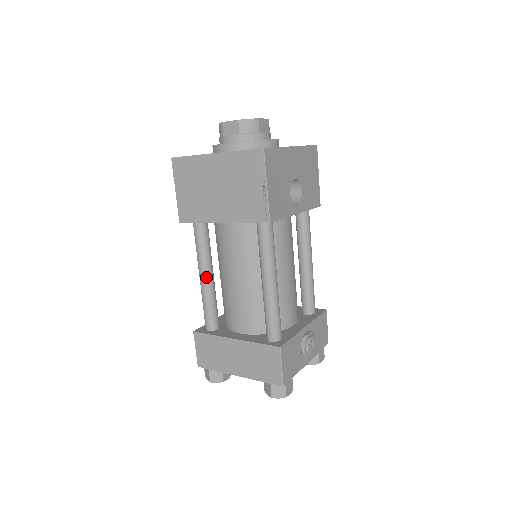
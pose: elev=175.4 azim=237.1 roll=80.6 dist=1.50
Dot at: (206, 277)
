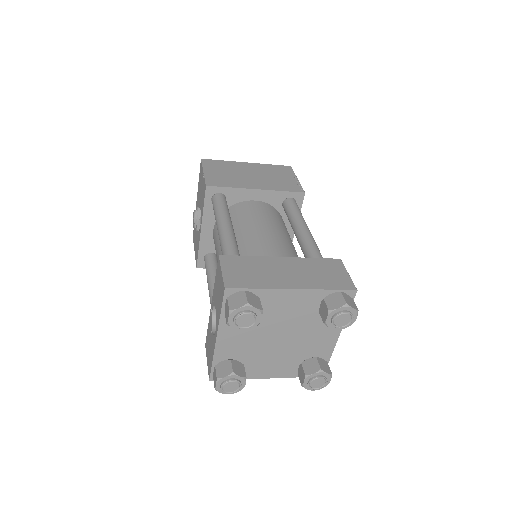
Dot at: (231, 225)
